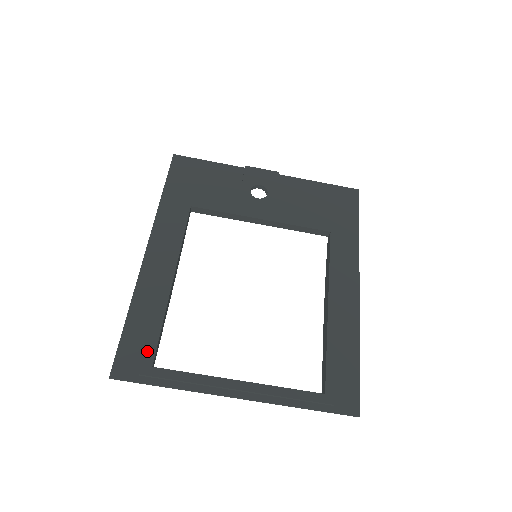
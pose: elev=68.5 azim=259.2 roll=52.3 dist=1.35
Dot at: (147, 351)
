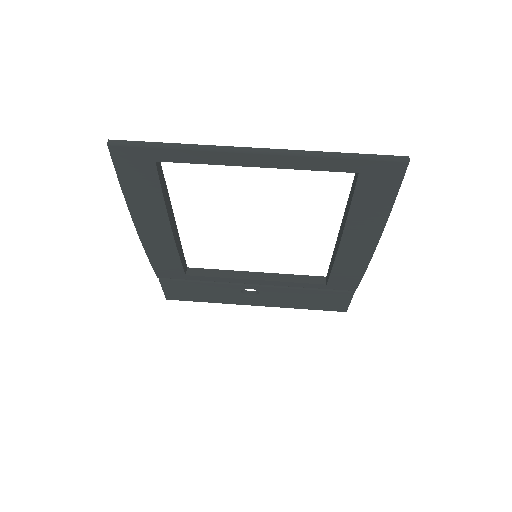
Dot at: occluded
